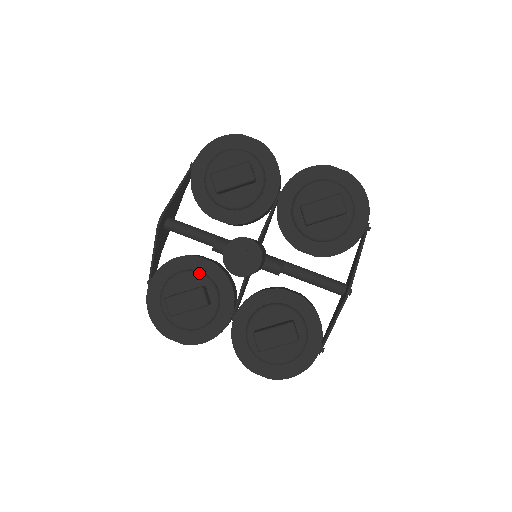
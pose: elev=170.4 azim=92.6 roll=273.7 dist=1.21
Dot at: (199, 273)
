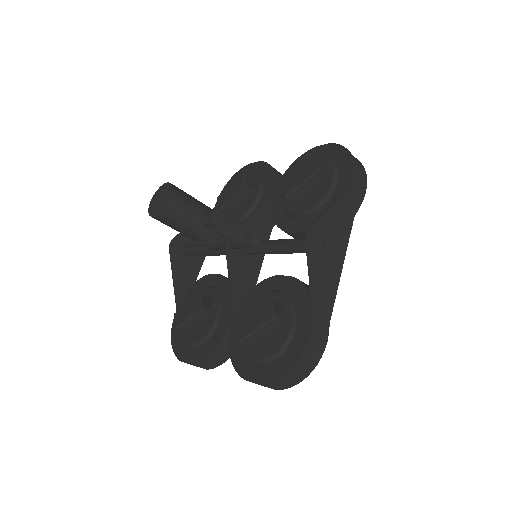
Dot at: (207, 287)
